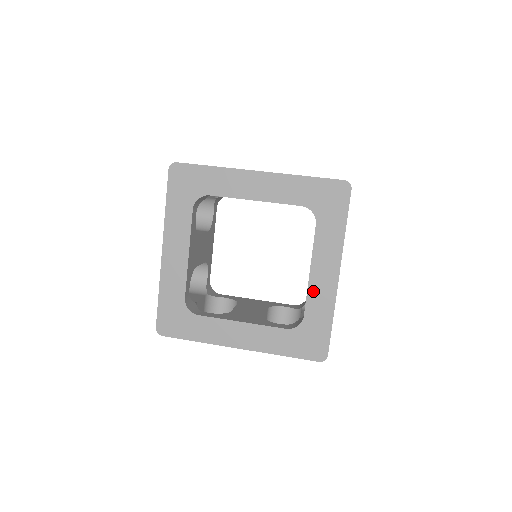
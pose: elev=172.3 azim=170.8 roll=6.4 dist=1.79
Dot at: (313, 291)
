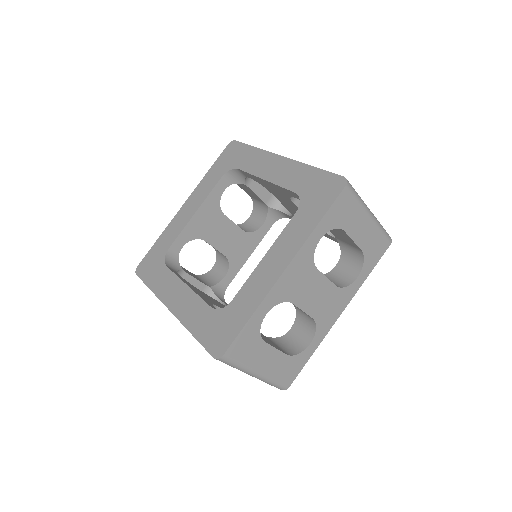
Dot at: (254, 278)
